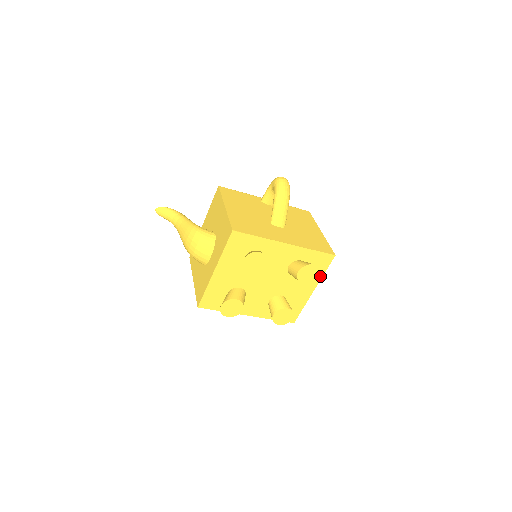
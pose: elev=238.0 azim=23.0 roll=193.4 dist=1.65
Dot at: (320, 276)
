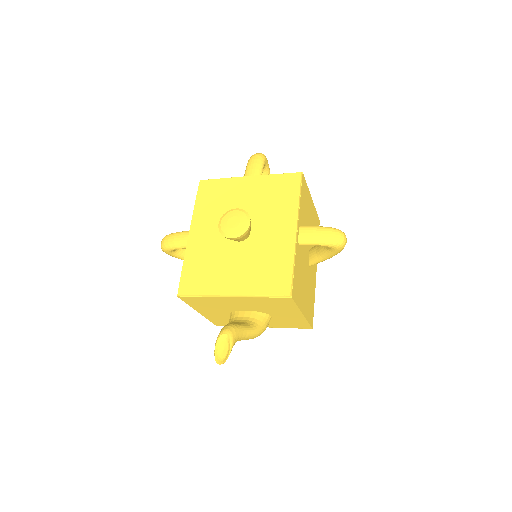
Dot at: occluded
